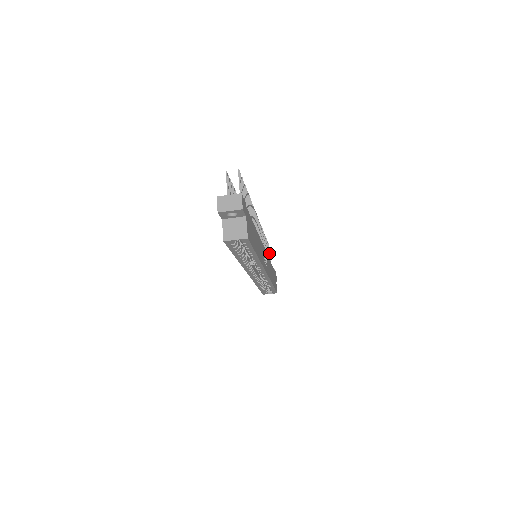
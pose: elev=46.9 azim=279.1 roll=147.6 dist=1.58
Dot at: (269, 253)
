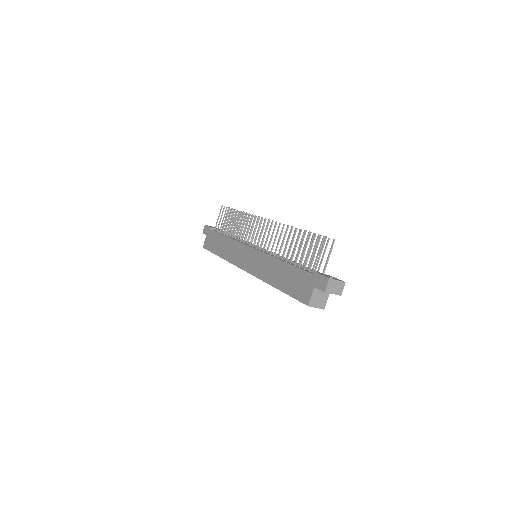
Dot at: occluded
